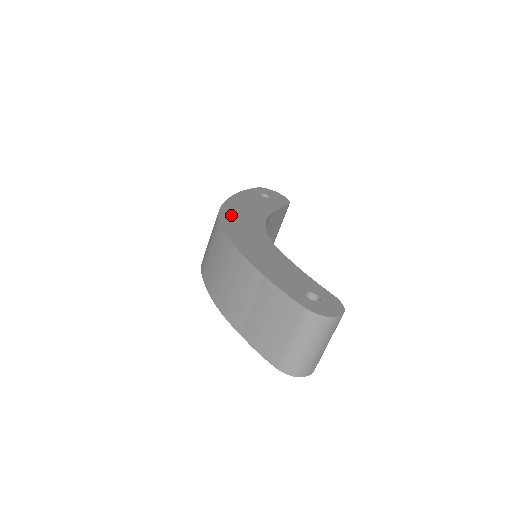
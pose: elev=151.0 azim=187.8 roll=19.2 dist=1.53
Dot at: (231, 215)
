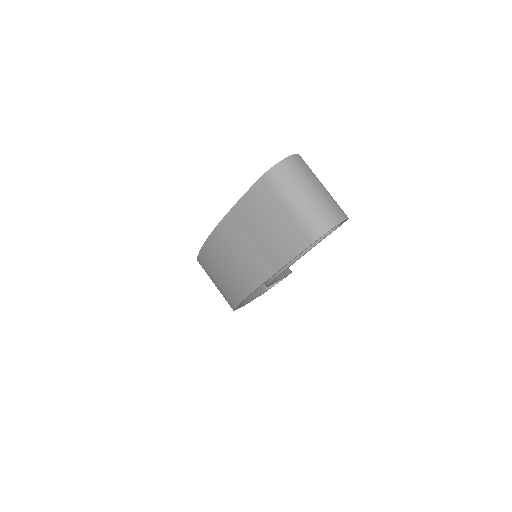
Dot at: occluded
